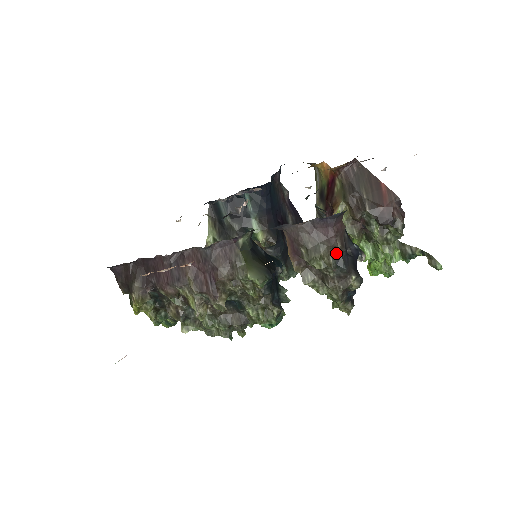
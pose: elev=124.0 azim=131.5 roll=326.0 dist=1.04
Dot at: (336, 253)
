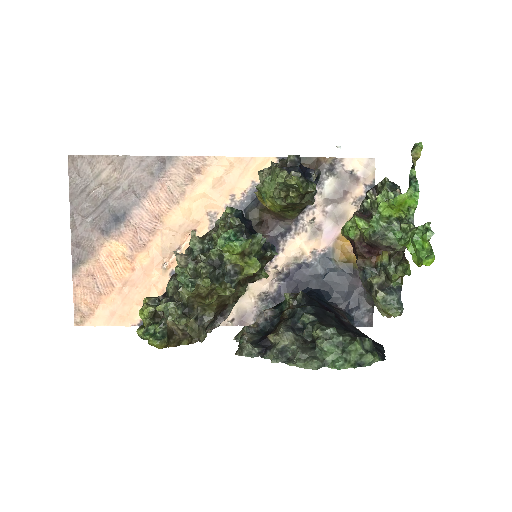
Dot at: occluded
